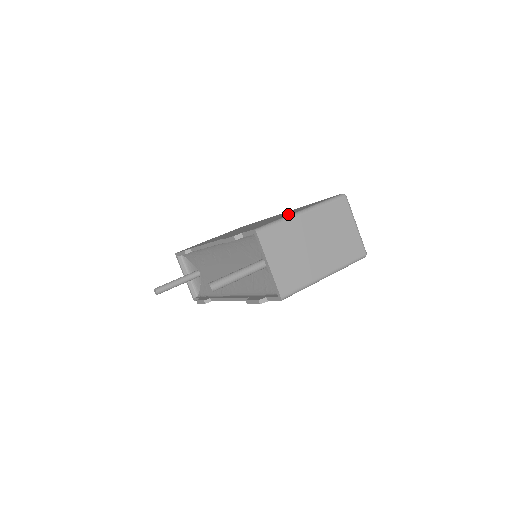
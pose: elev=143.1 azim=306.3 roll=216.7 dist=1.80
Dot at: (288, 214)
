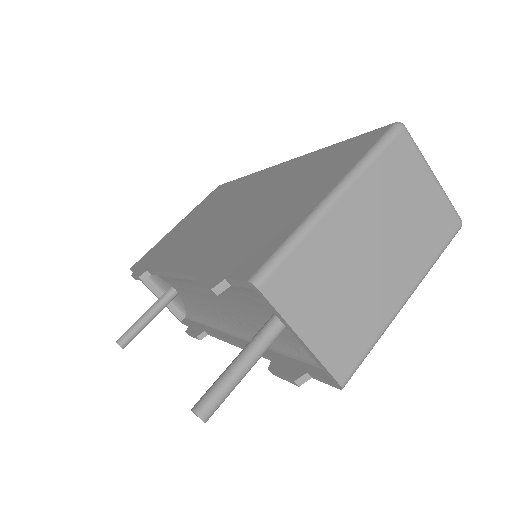
Dot at: (302, 203)
